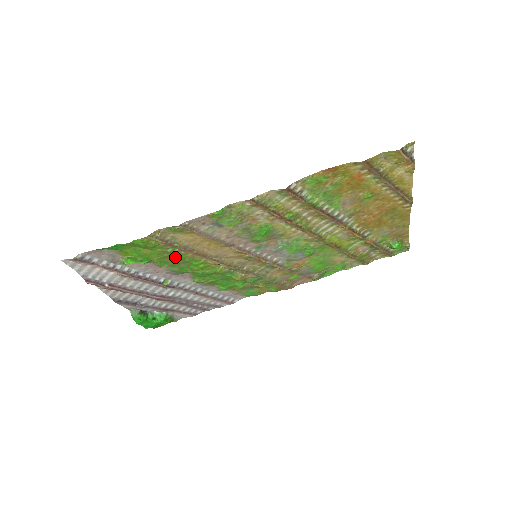
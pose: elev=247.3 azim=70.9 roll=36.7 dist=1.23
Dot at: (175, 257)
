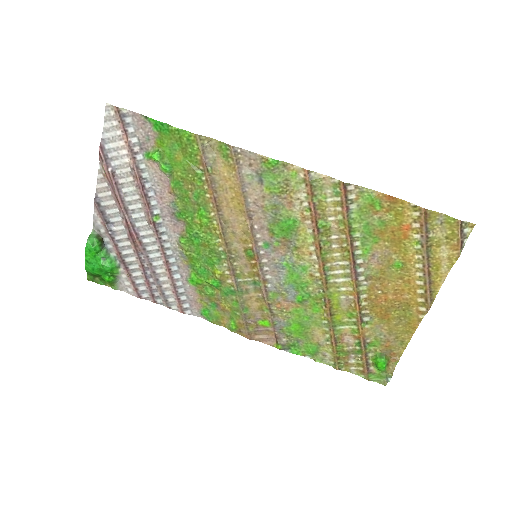
Dot at: (194, 187)
